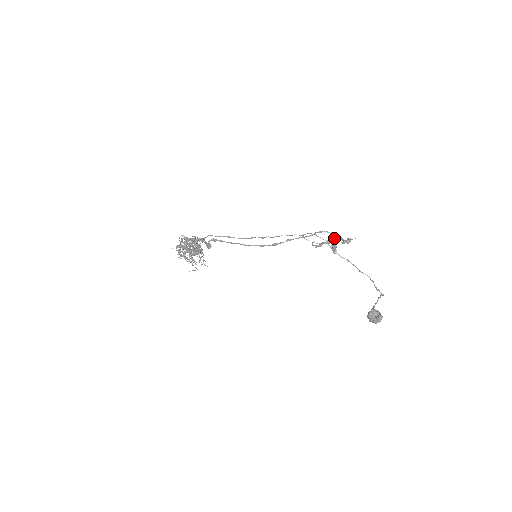
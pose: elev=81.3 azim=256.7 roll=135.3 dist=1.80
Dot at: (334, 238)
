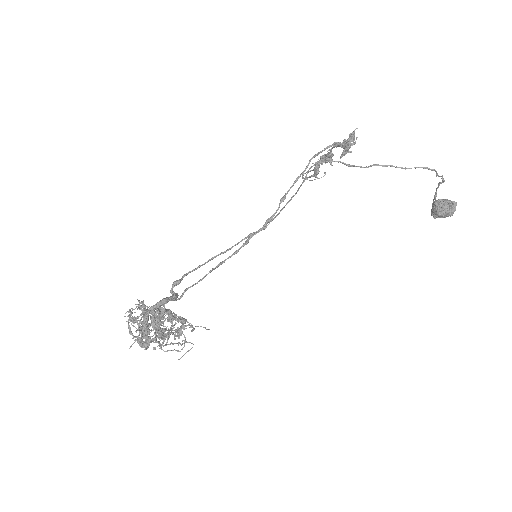
Dot at: (347, 149)
